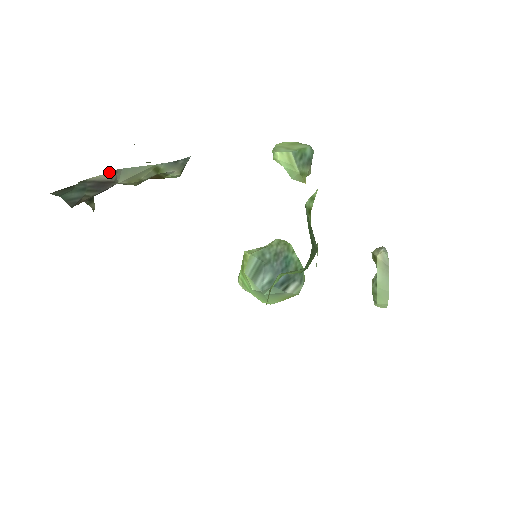
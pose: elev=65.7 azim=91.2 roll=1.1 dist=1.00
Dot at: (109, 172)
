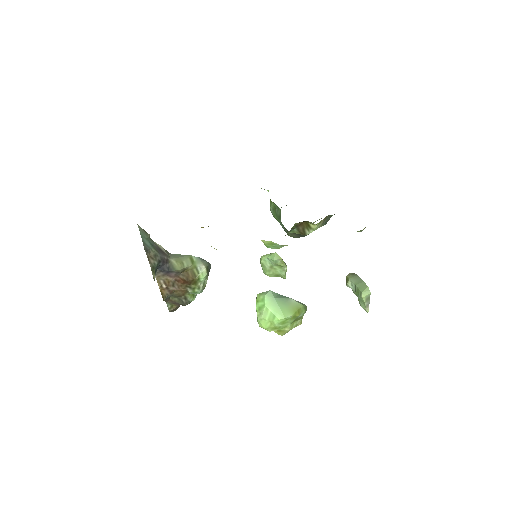
Dot at: (165, 250)
